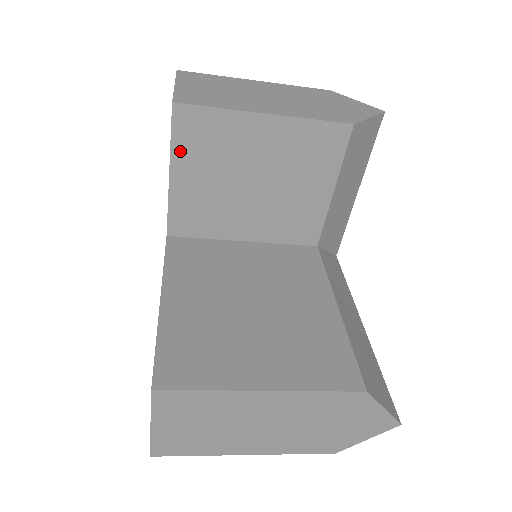
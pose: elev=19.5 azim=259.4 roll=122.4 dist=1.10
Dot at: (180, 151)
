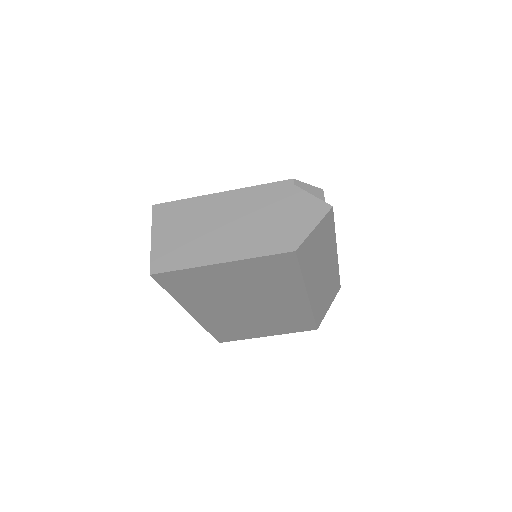
Dot at: occluded
